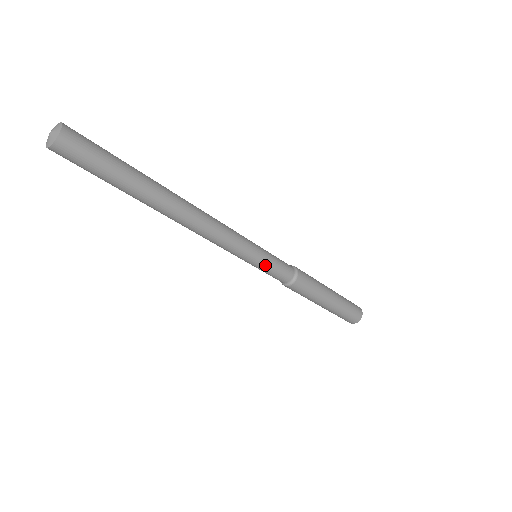
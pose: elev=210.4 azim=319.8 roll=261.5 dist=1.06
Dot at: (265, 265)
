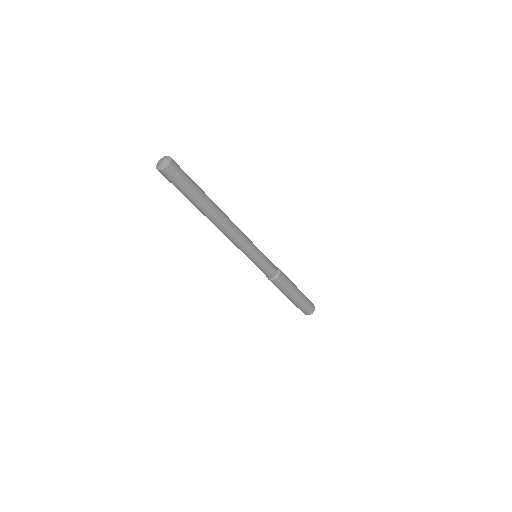
Dot at: (258, 264)
